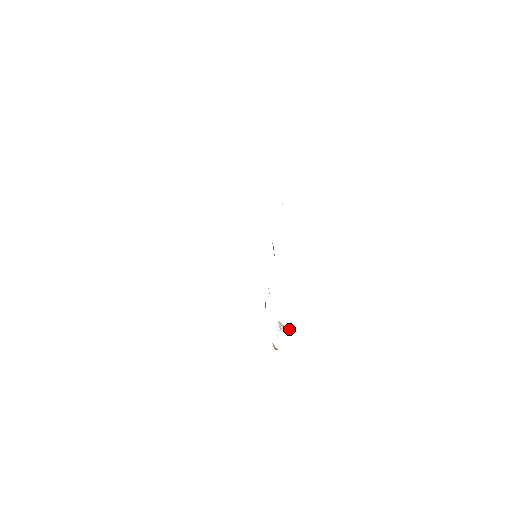
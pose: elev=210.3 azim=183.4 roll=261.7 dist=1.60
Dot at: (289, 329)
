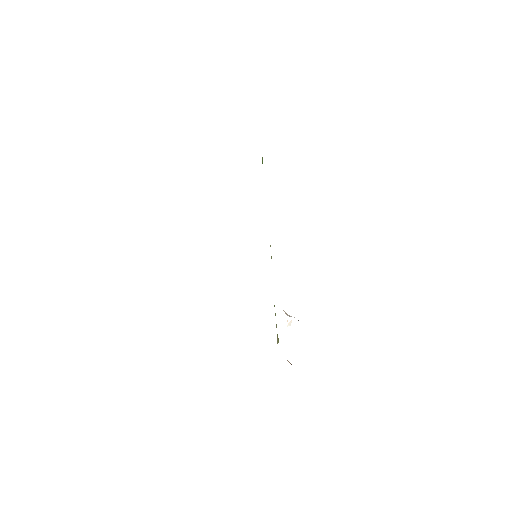
Dot at: occluded
